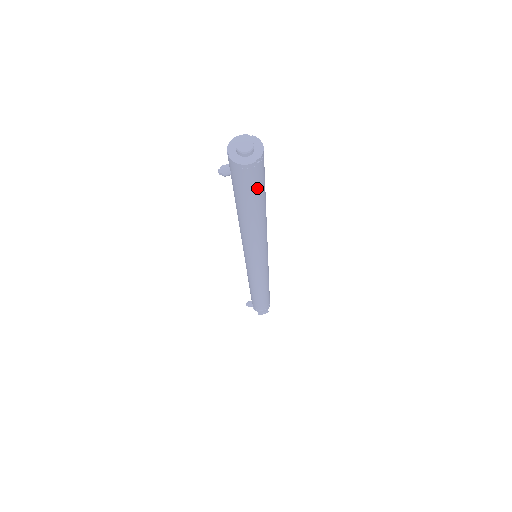
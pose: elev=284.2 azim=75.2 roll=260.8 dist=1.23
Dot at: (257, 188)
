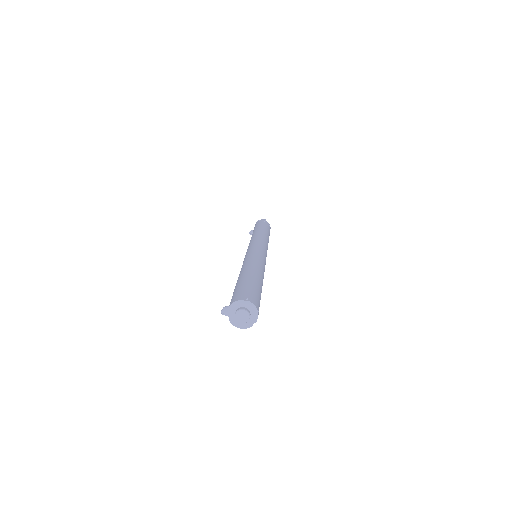
Dot at: occluded
